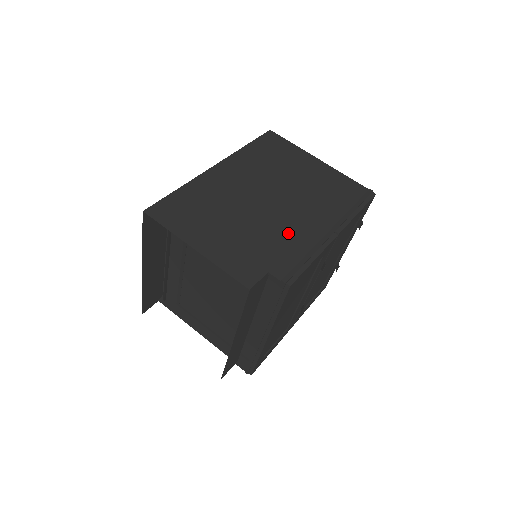
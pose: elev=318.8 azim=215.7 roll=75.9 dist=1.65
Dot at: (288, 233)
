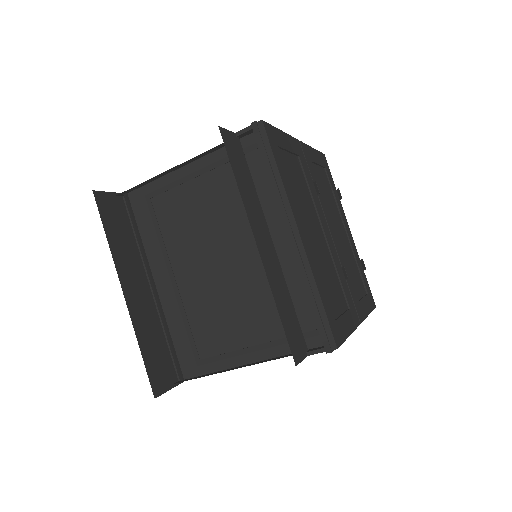
Dot at: occluded
